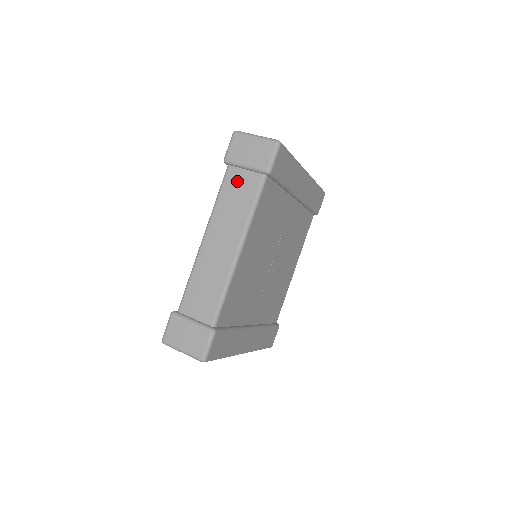
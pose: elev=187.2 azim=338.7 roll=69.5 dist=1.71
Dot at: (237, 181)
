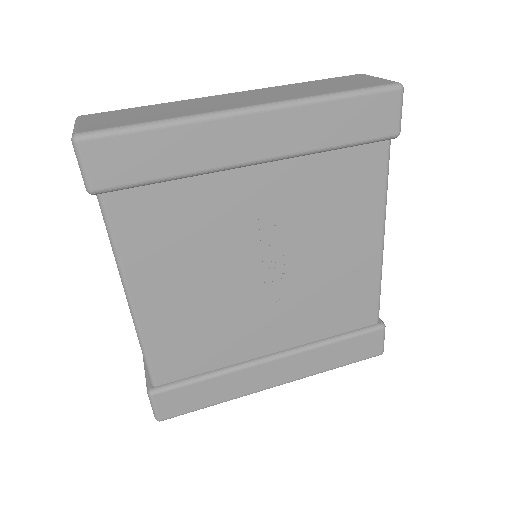
Dot at: occluded
